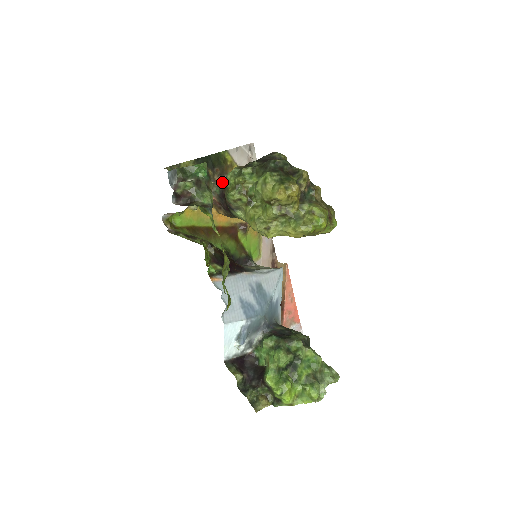
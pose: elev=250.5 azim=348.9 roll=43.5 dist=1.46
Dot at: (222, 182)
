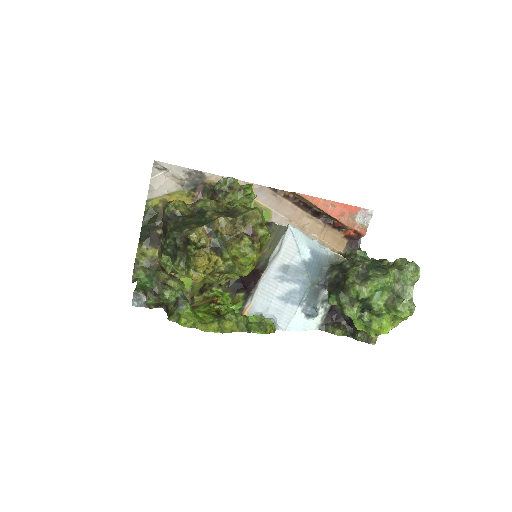
Dot at: occluded
